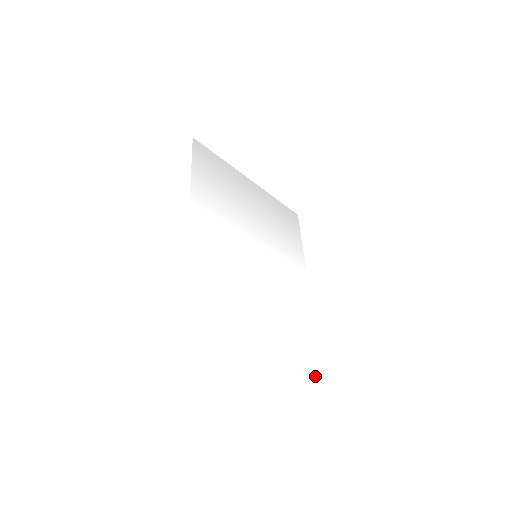
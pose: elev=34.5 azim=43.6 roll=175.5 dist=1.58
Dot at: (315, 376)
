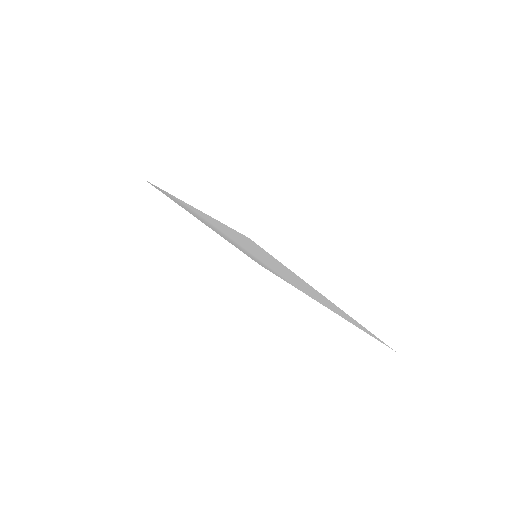
Dot at: occluded
